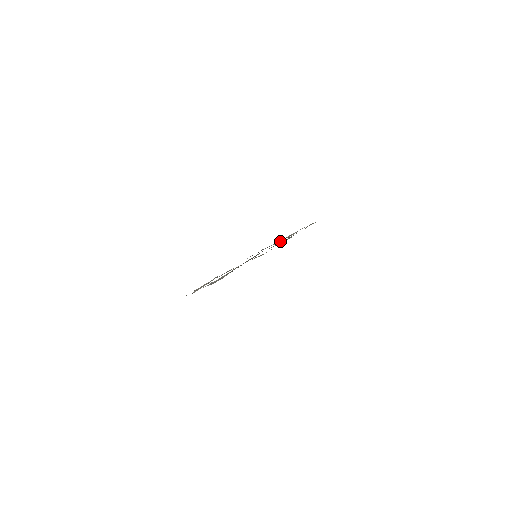
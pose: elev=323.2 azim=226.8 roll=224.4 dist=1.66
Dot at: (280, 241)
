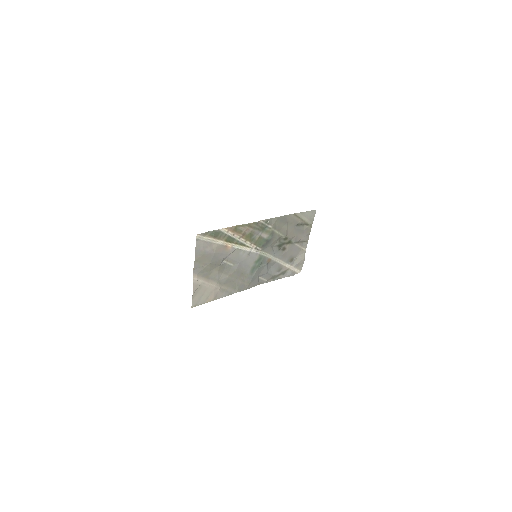
Dot at: (277, 243)
